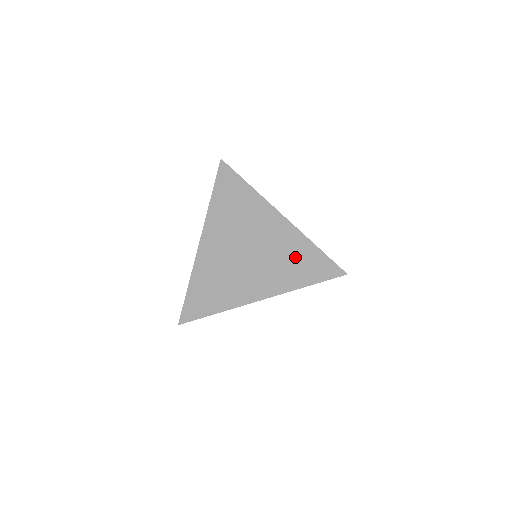
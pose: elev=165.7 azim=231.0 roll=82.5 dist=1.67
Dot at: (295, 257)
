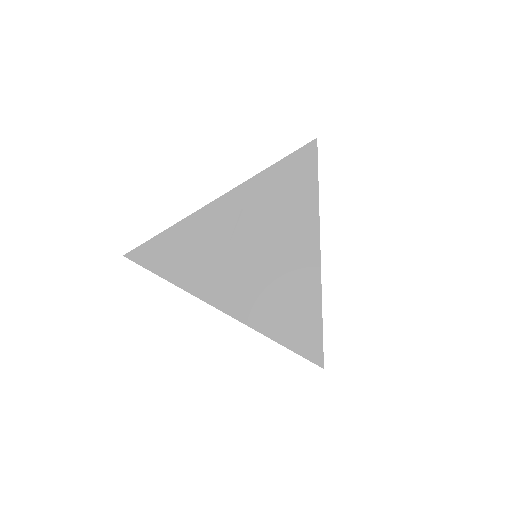
Dot at: (293, 306)
